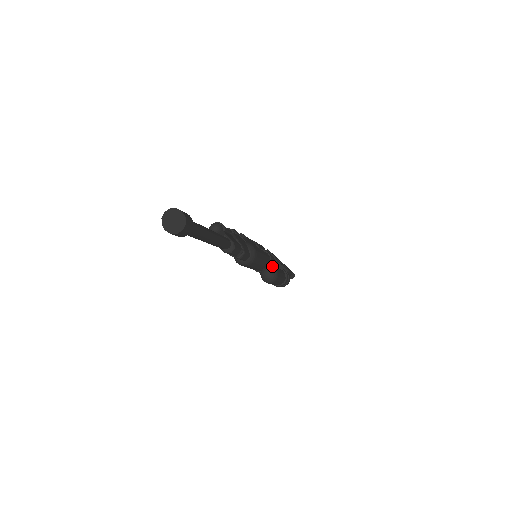
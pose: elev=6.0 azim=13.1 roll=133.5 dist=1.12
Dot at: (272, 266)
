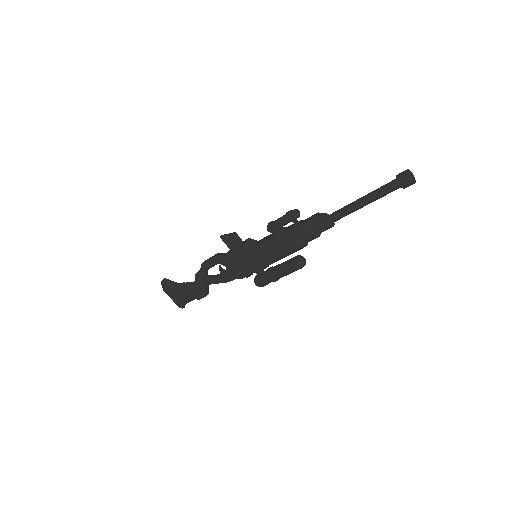
Dot at: (301, 256)
